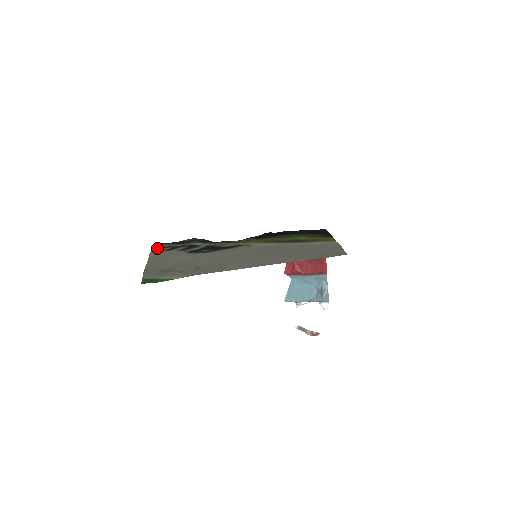
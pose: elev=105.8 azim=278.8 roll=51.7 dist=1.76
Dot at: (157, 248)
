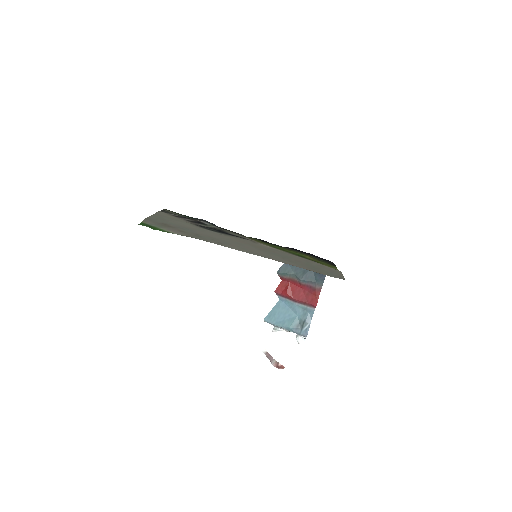
Dot at: occluded
